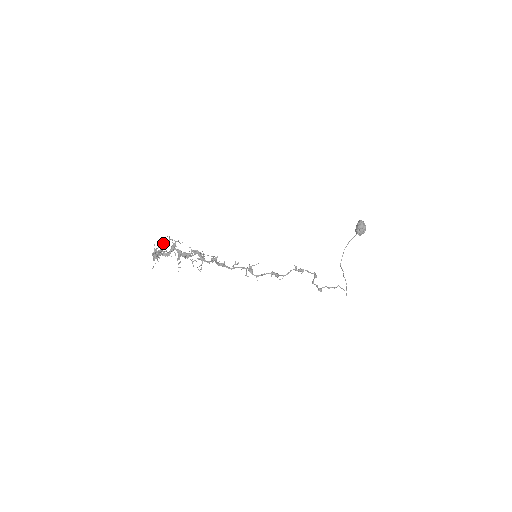
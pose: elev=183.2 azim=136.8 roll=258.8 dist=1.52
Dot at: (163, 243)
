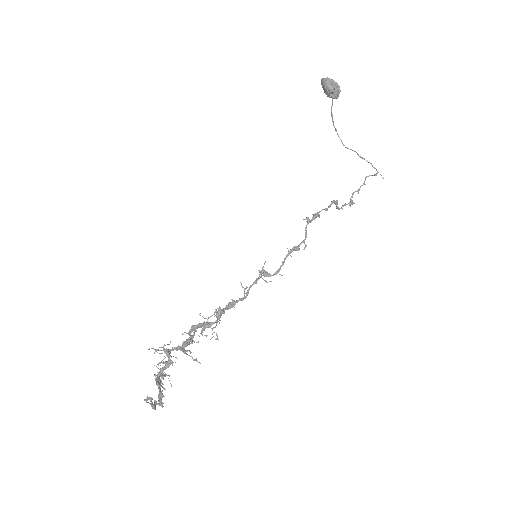
Dot at: (151, 399)
